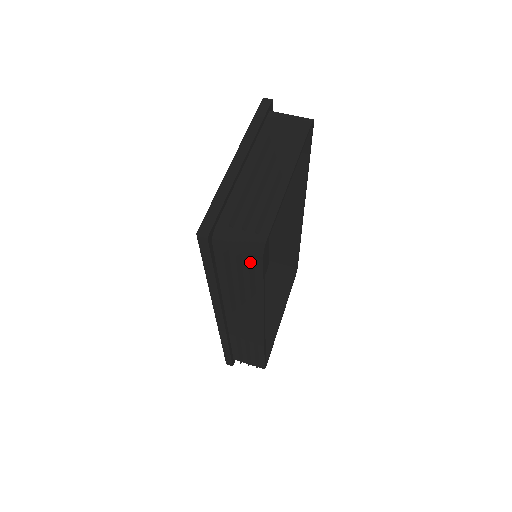
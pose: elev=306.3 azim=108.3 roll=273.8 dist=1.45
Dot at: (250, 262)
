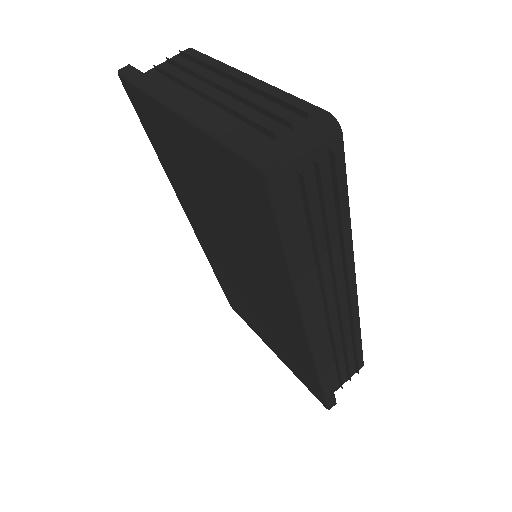
Dot at: (334, 159)
